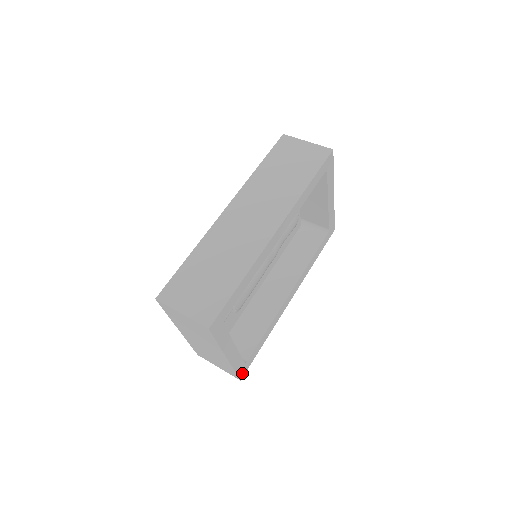
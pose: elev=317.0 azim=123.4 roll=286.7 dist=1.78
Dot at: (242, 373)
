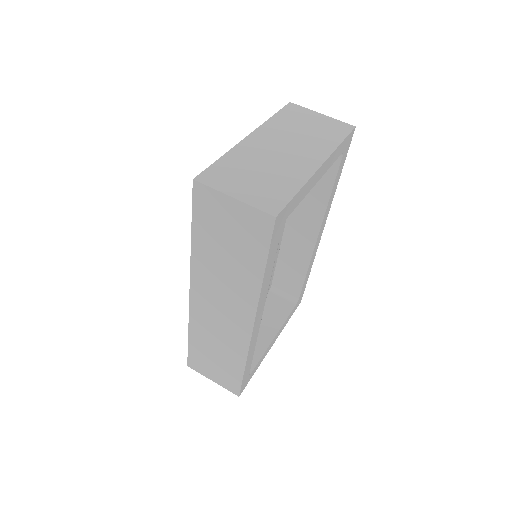
Dot at: (299, 302)
